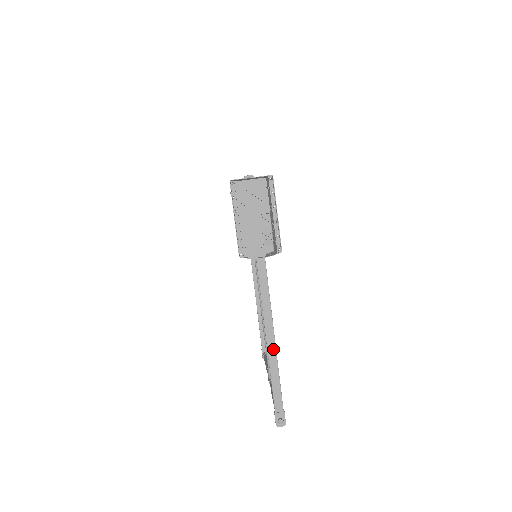
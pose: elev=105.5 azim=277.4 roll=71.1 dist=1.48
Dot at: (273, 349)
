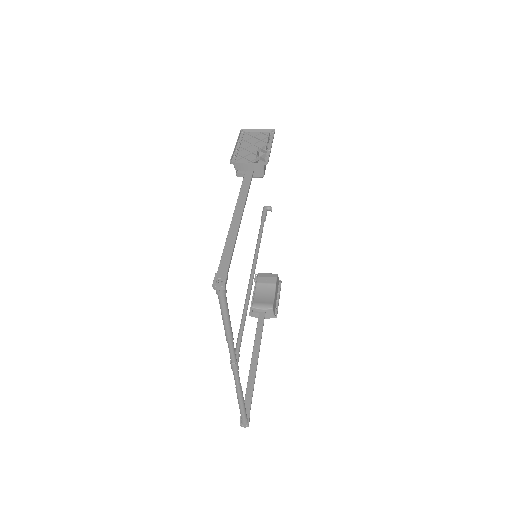
Dot at: (236, 225)
